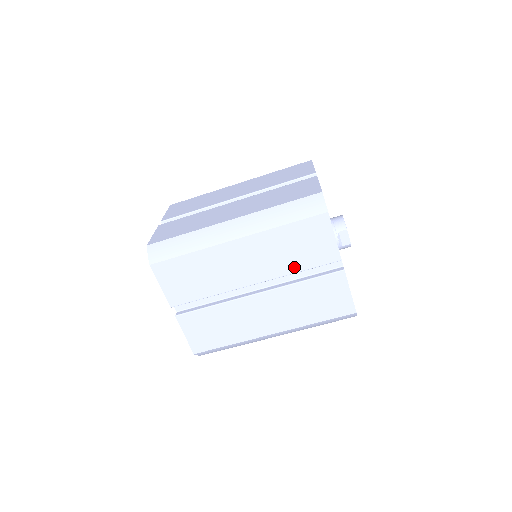
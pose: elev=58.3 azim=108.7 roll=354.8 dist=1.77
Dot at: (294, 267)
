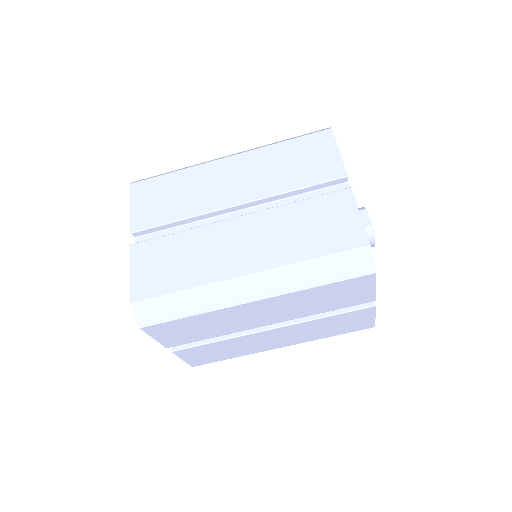
Dot at: (288, 184)
